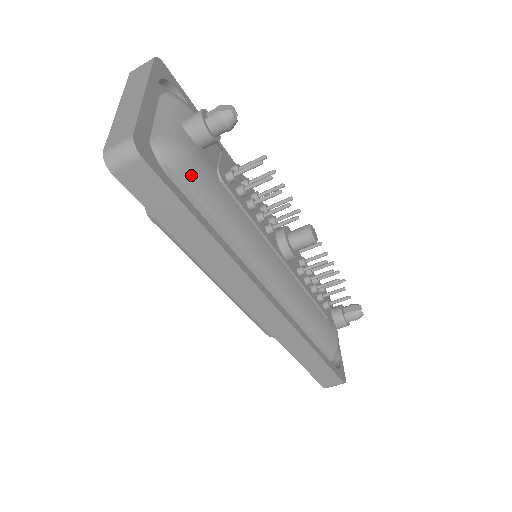
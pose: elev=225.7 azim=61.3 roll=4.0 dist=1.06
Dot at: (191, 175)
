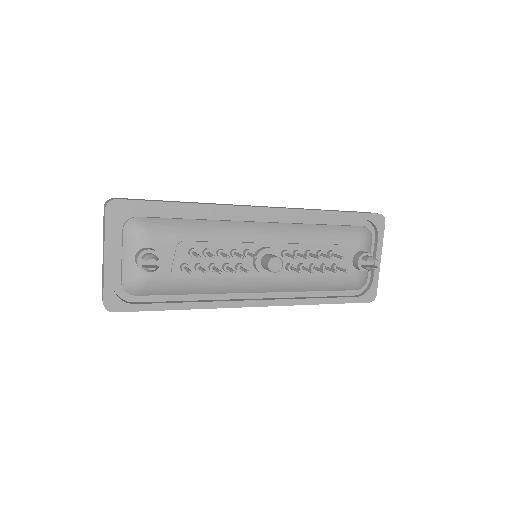
Dot at: (151, 291)
